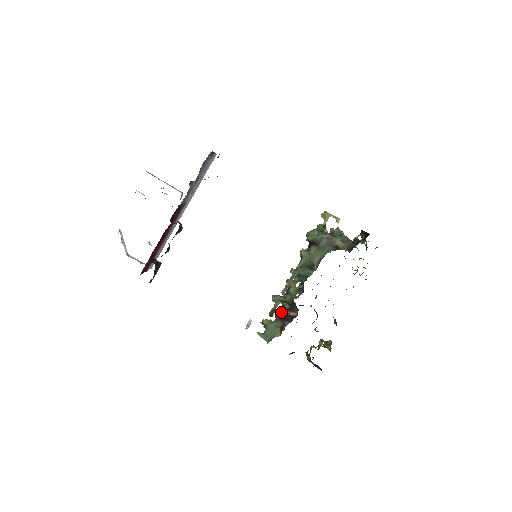
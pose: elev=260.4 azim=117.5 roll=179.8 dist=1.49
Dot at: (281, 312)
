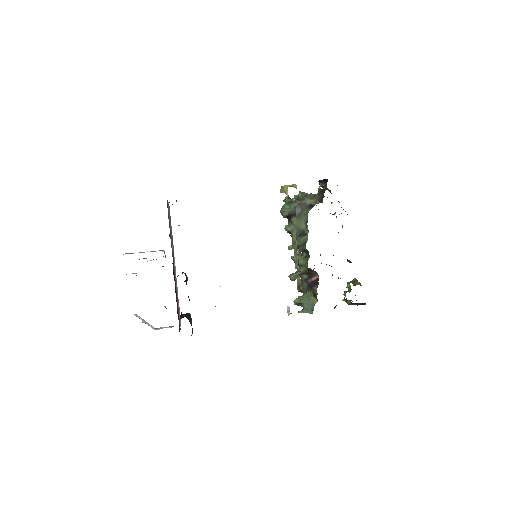
Dot at: (303, 285)
